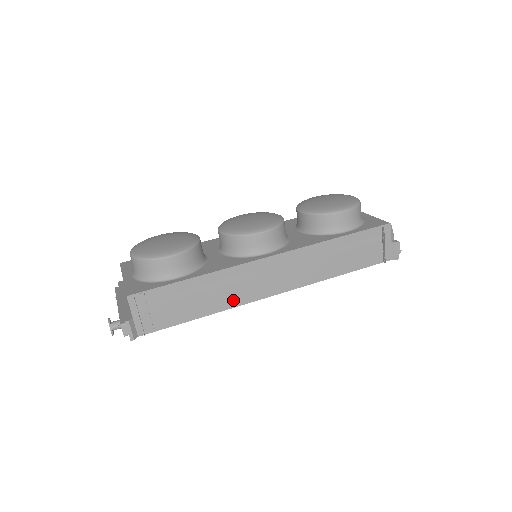
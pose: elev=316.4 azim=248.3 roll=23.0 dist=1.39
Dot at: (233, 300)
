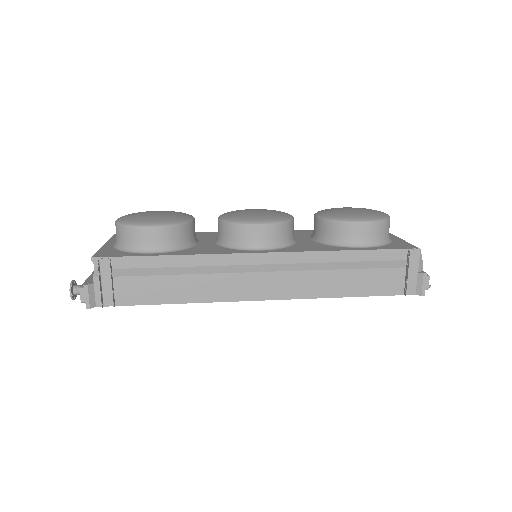
Dot at: (210, 293)
